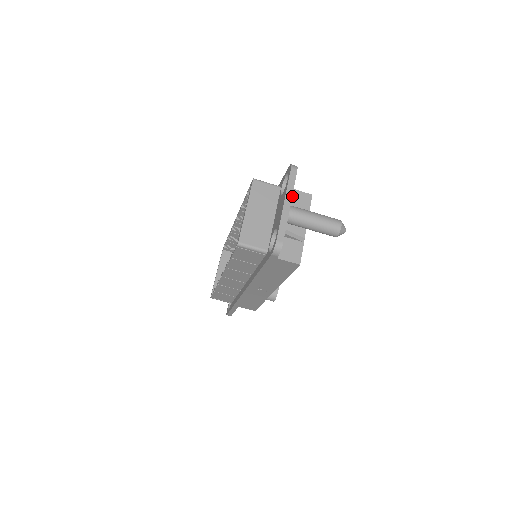
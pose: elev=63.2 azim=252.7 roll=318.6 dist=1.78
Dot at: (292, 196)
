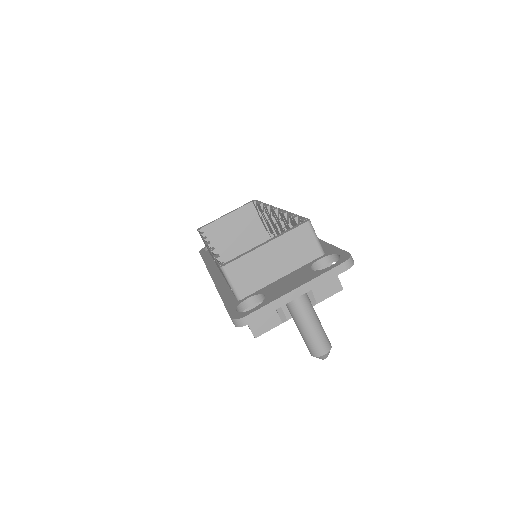
Dot at: occluded
